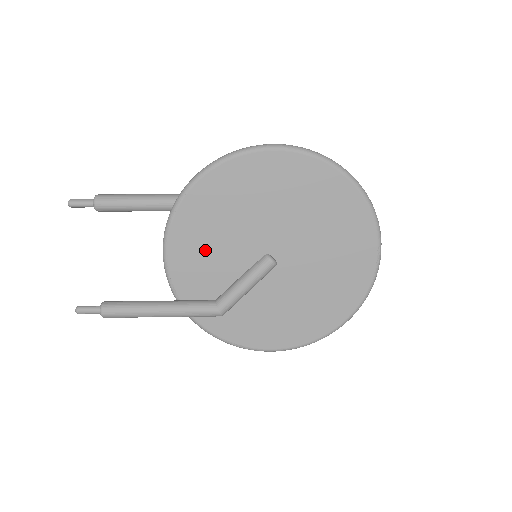
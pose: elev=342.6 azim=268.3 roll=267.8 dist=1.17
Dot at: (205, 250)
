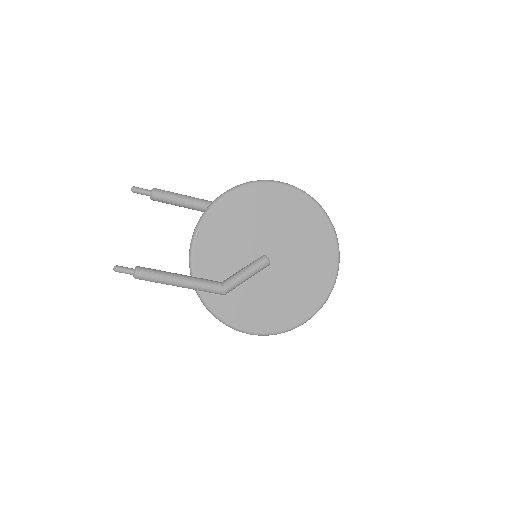
Dot at: (223, 242)
